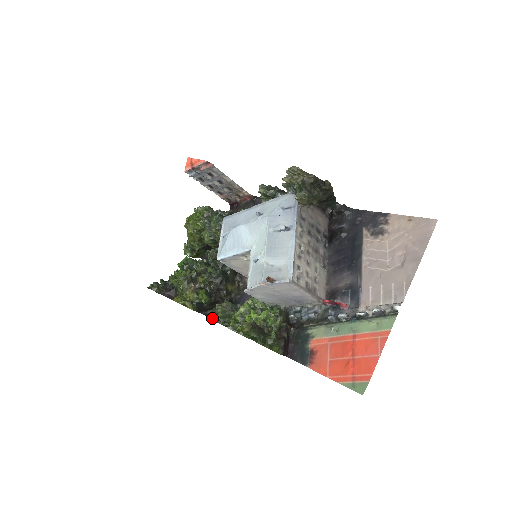
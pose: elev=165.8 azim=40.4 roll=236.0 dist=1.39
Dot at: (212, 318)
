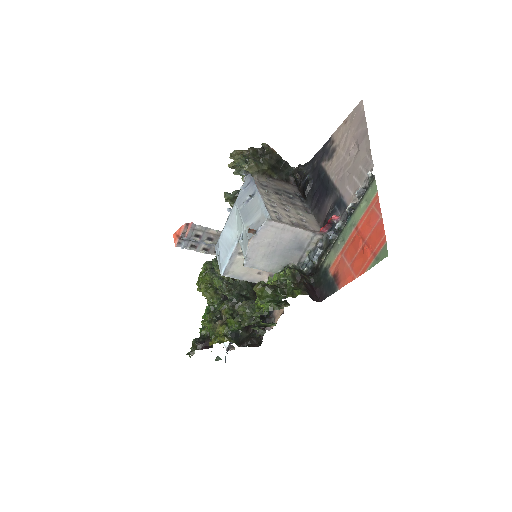
Dot at: occluded
